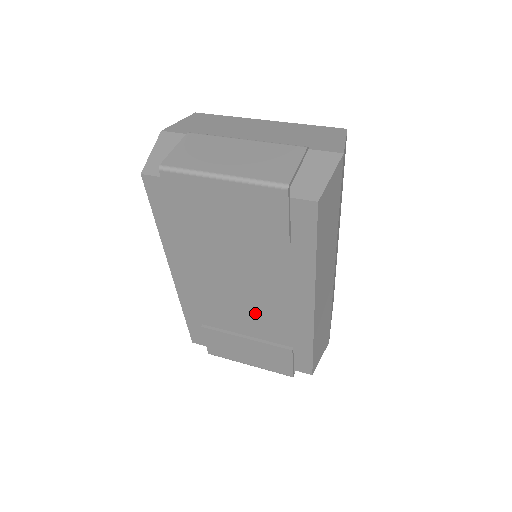
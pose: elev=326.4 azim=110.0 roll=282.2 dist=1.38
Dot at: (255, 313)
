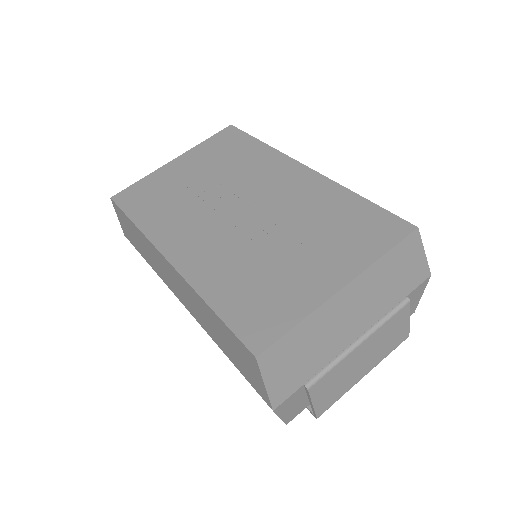
Dot at: occluded
